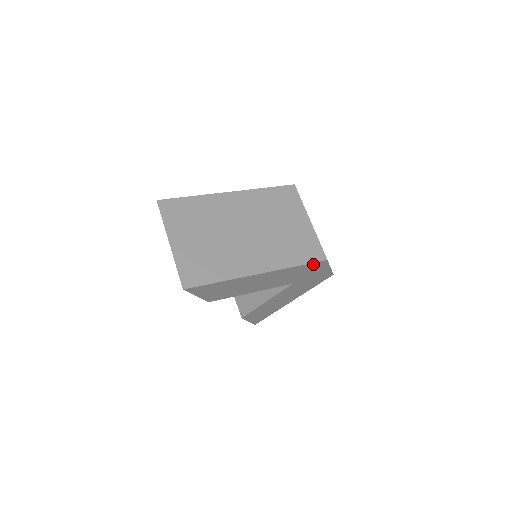
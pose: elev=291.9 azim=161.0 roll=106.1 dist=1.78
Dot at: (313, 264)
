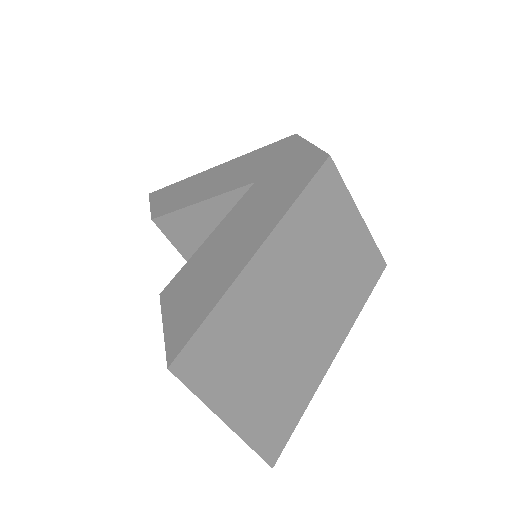
Dot at: occluded
